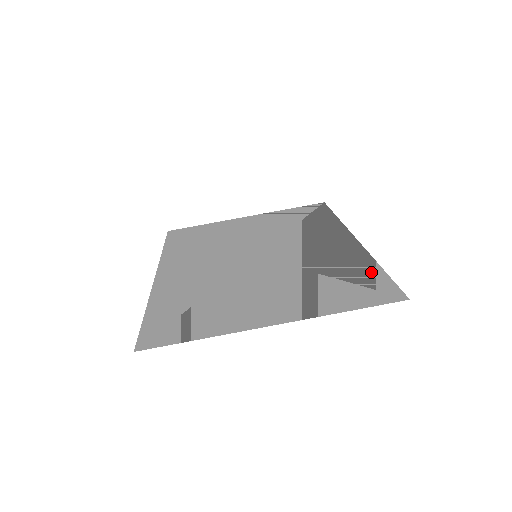
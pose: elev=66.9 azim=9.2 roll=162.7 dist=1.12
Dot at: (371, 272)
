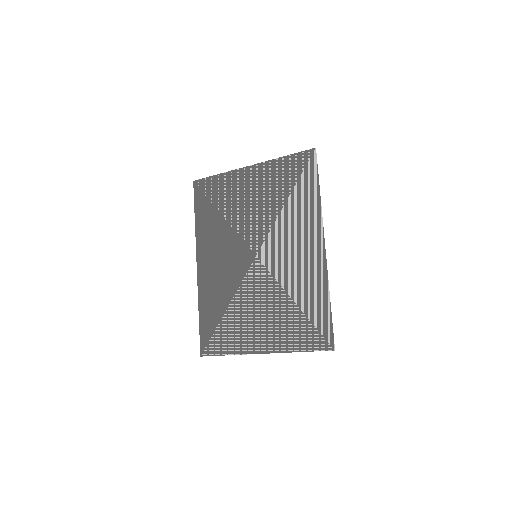
Dot at: (323, 308)
